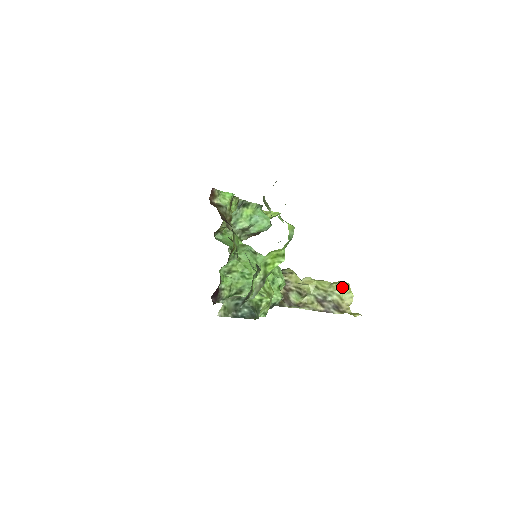
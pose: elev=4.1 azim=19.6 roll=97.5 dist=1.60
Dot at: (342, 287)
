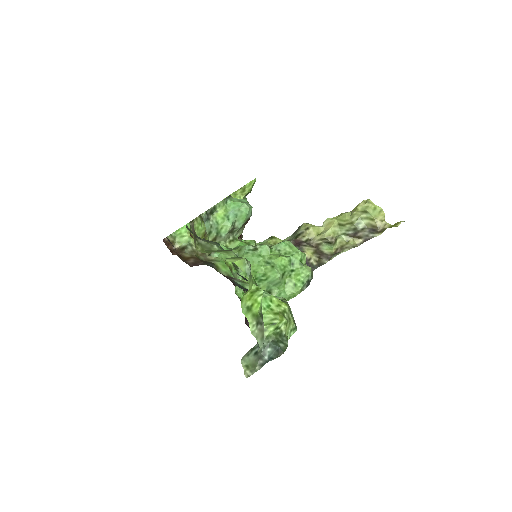
Dot at: (364, 209)
